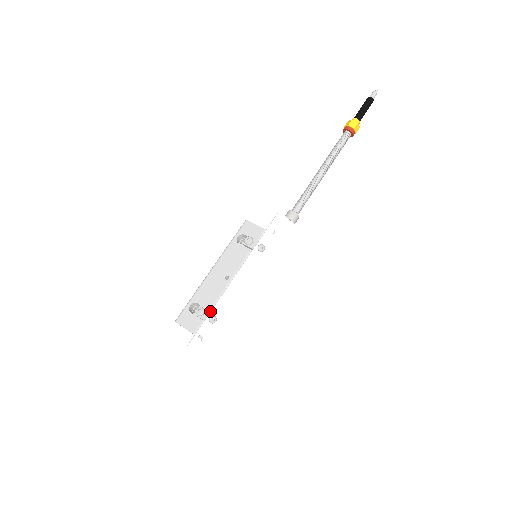
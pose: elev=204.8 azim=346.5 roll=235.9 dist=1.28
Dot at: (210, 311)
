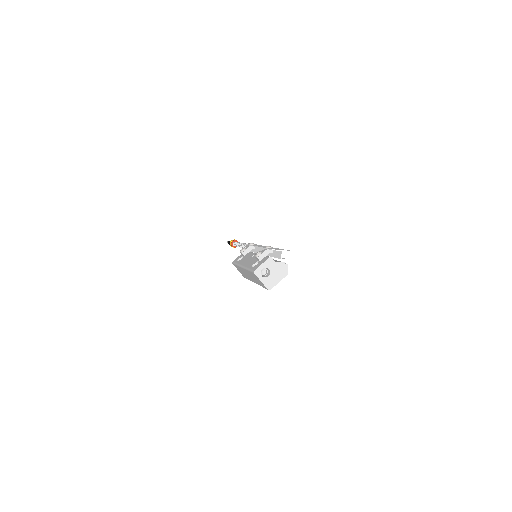
Dot at: (263, 250)
